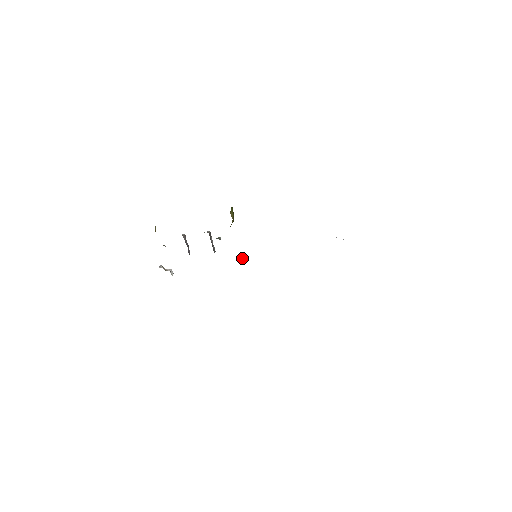
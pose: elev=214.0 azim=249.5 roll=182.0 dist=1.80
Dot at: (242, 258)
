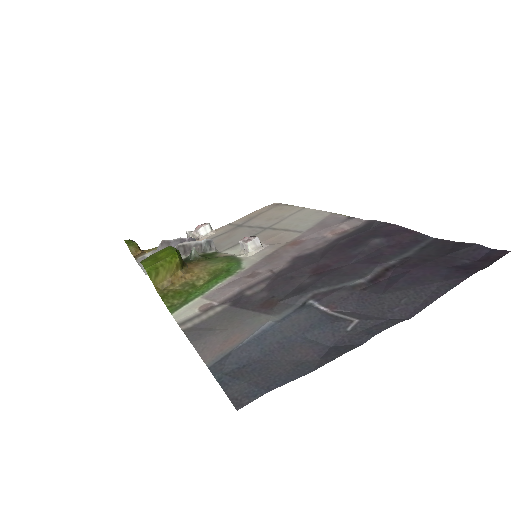
Dot at: (244, 252)
